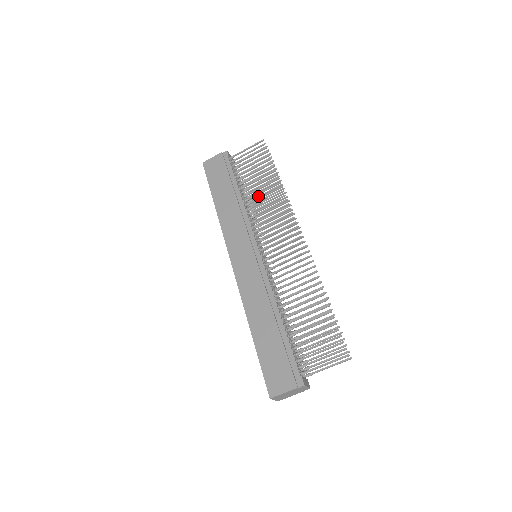
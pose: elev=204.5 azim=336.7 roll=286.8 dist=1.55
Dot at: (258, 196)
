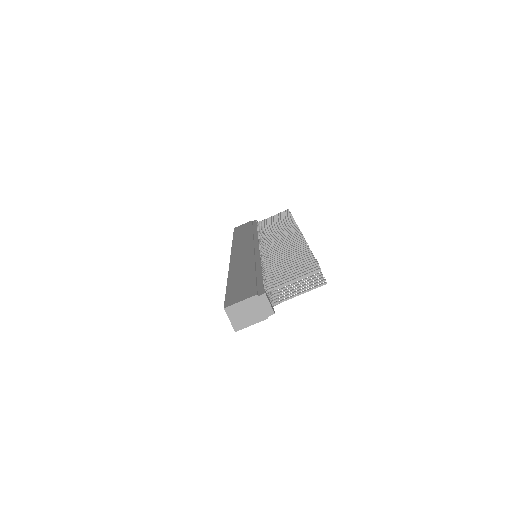
Dot at: occluded
